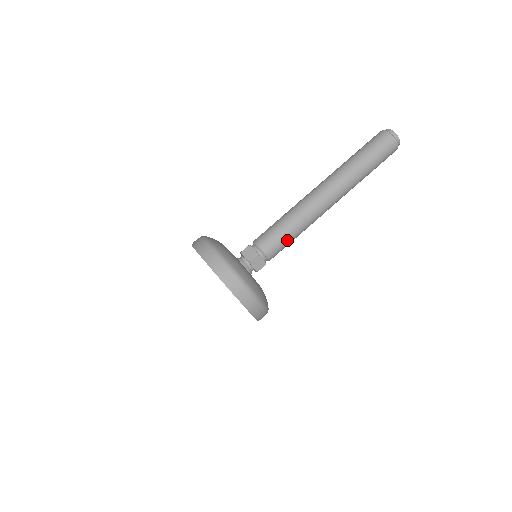
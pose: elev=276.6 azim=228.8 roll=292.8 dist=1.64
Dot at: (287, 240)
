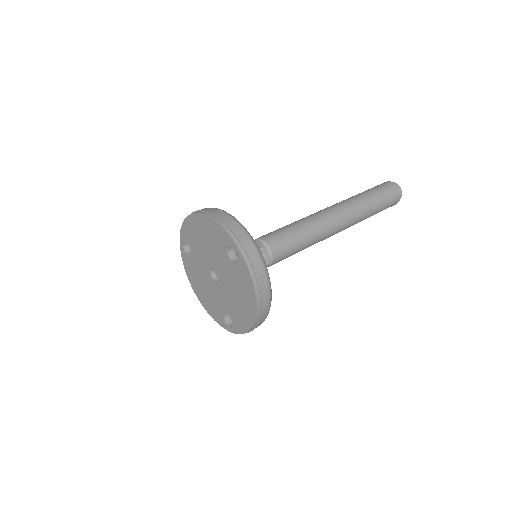
Dot at: (288, 231)
